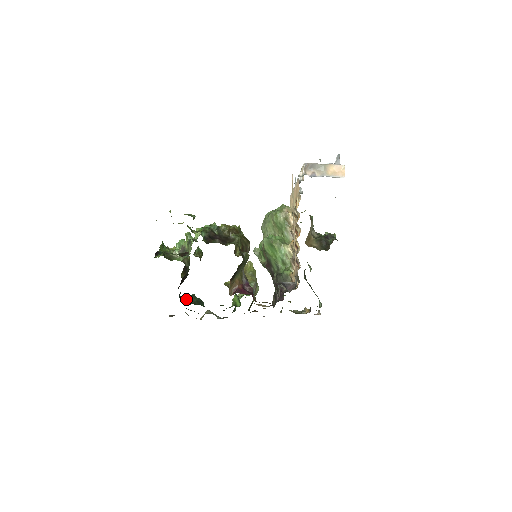
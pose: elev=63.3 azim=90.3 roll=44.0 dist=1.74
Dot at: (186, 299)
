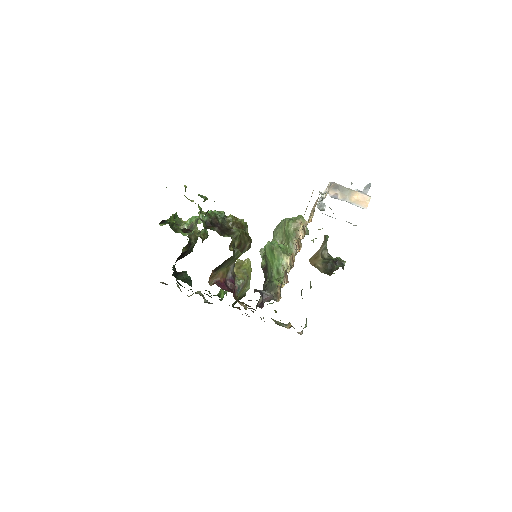
Dot at: (175, 273)
